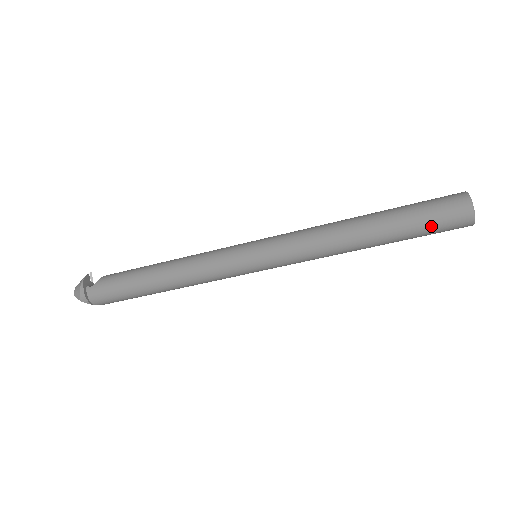
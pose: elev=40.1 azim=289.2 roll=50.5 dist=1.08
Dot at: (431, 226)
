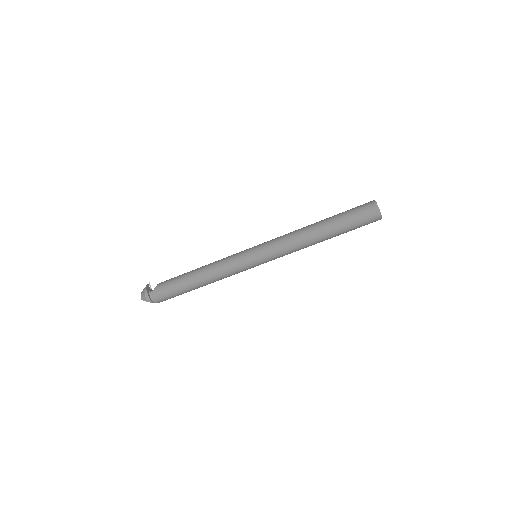
Dot at: (357, 223)
